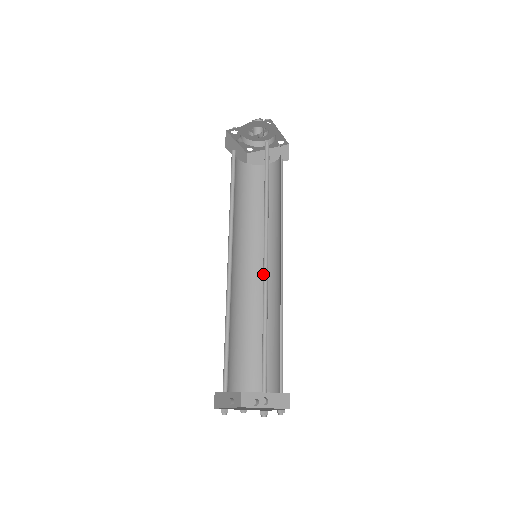
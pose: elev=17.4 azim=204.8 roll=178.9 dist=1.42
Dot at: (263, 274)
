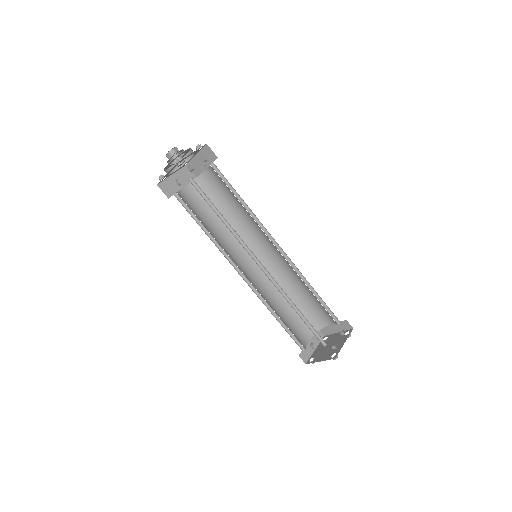
Dot at: (286, 259)
